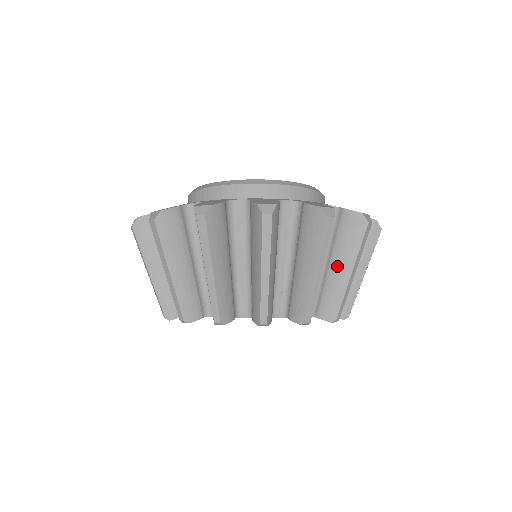
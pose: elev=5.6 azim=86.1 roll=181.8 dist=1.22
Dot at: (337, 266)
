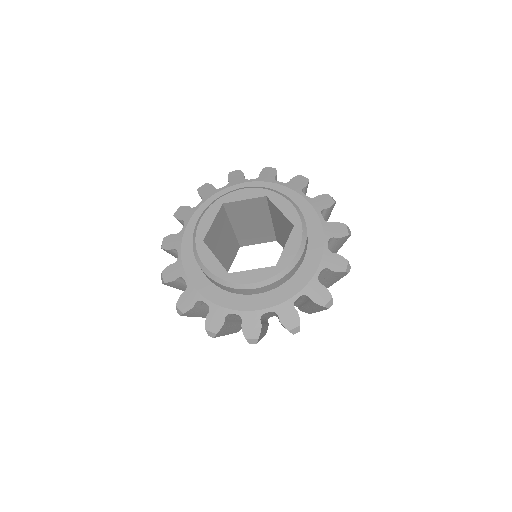
Dot at: occluded
